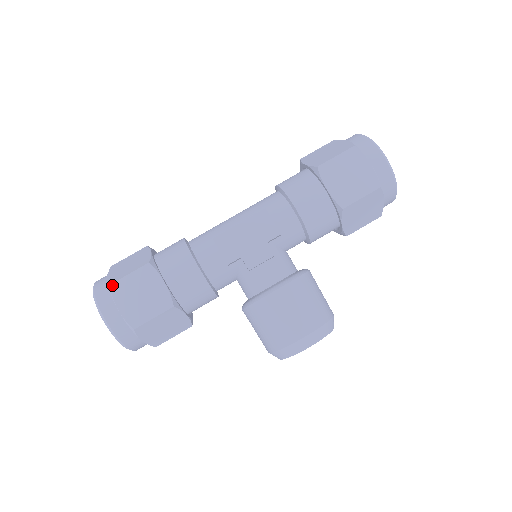
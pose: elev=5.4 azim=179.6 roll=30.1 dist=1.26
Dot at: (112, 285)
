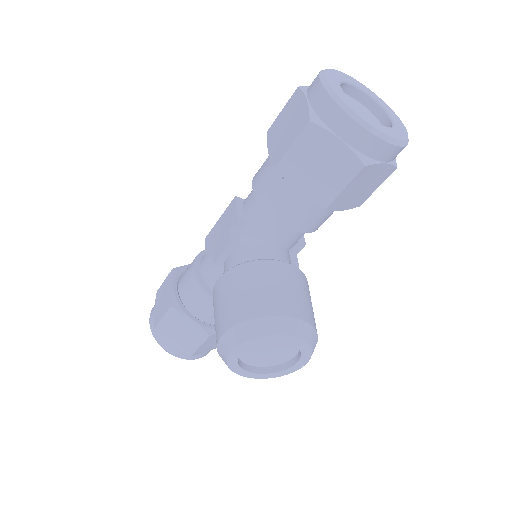
Dot at: (157, 291)
